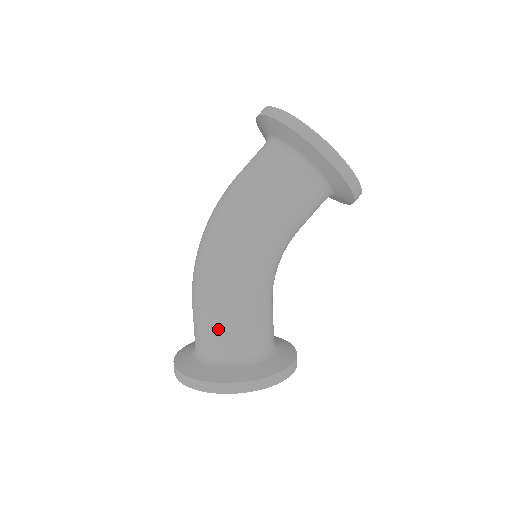
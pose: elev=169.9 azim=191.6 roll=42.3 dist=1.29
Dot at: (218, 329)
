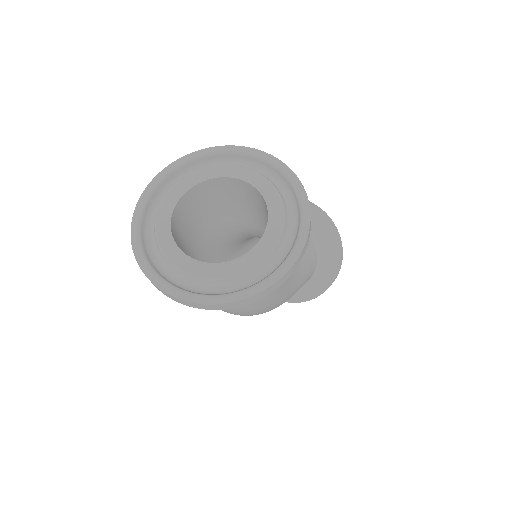
Dot at: occluded
